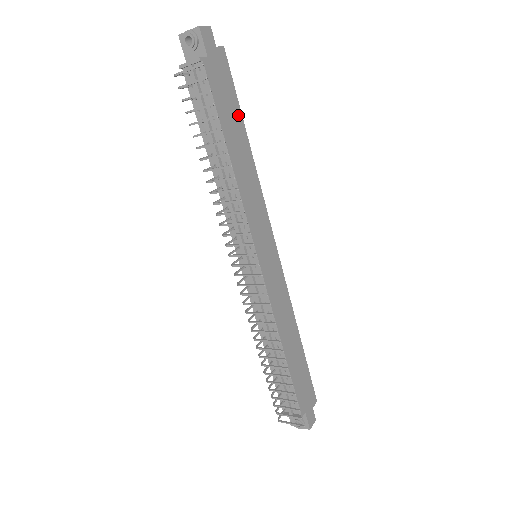
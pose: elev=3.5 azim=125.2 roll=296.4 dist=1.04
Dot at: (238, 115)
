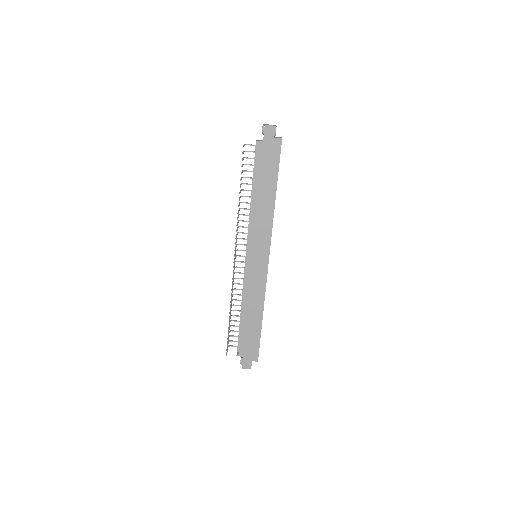
Dot at: (274, 178)
